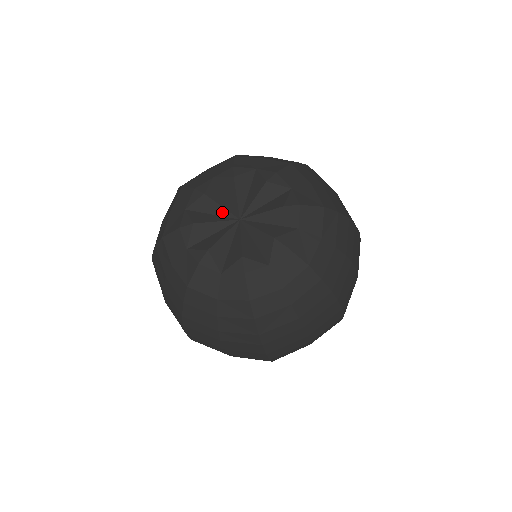
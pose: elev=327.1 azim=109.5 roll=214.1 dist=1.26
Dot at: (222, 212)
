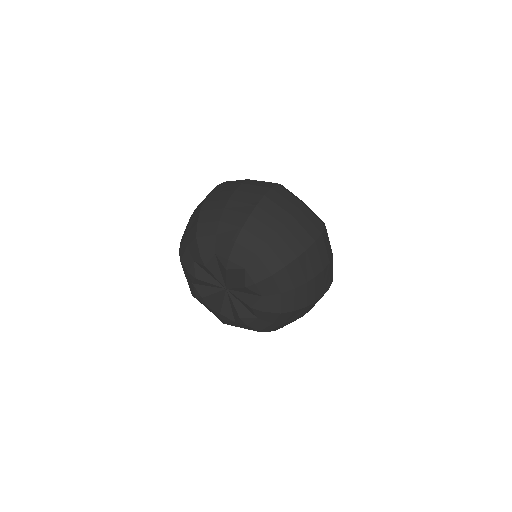
Dot at: (216, 279)
